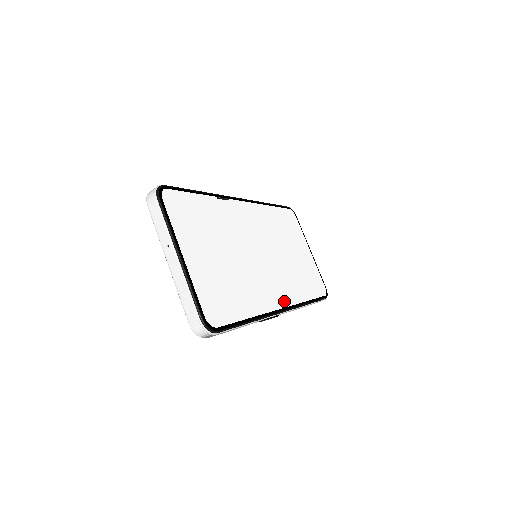
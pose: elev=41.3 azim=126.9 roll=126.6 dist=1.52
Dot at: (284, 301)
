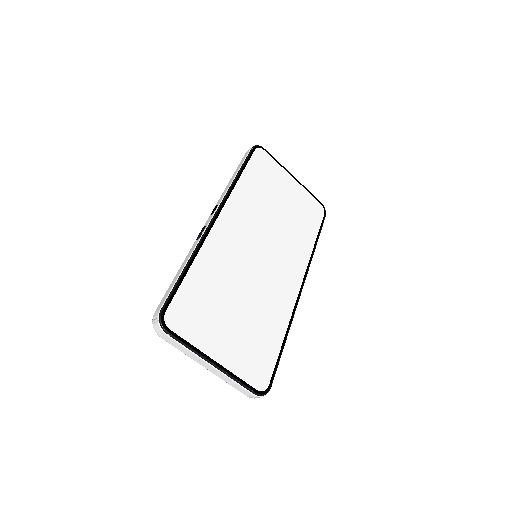
Dot at: (298, 279)
